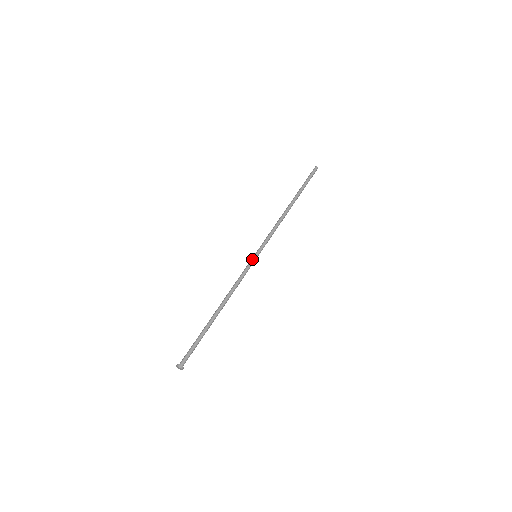
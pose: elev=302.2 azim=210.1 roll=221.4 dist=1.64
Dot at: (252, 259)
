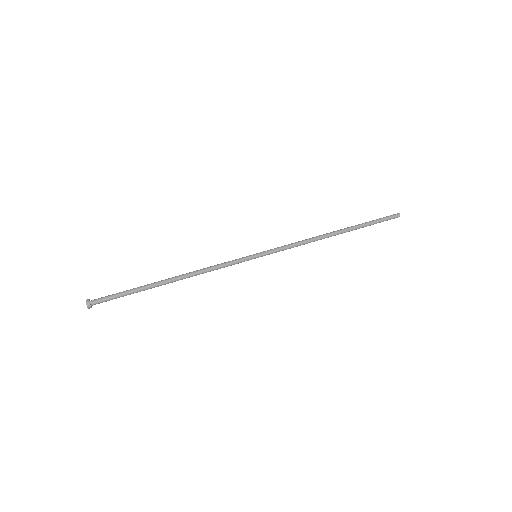
Dot at: (249, 256)
